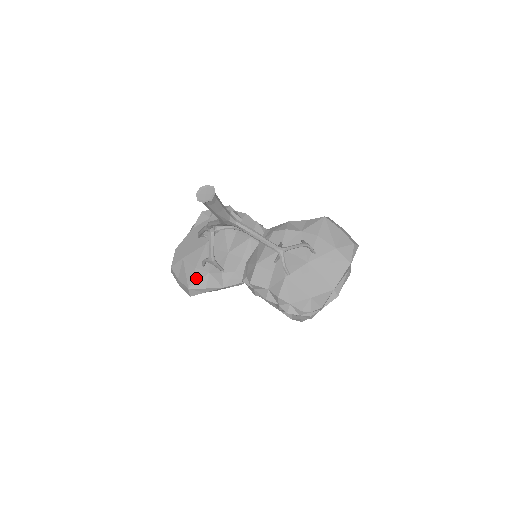
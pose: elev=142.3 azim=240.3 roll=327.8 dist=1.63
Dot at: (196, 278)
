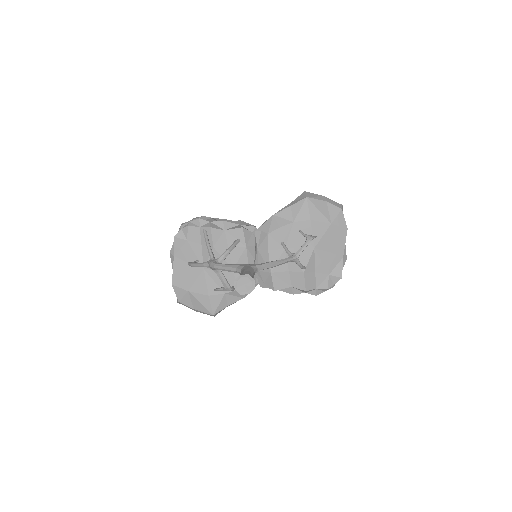
Dot at: (215, 304)
